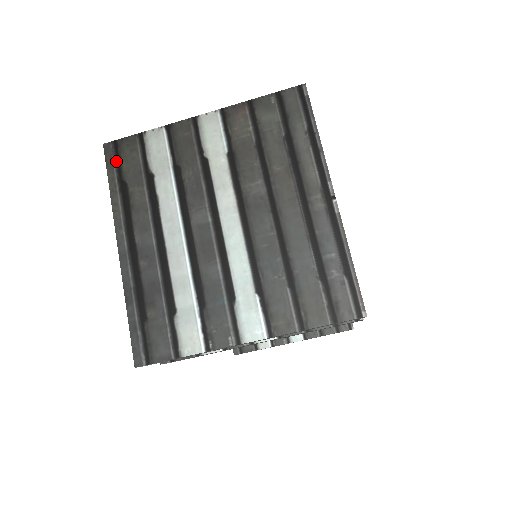
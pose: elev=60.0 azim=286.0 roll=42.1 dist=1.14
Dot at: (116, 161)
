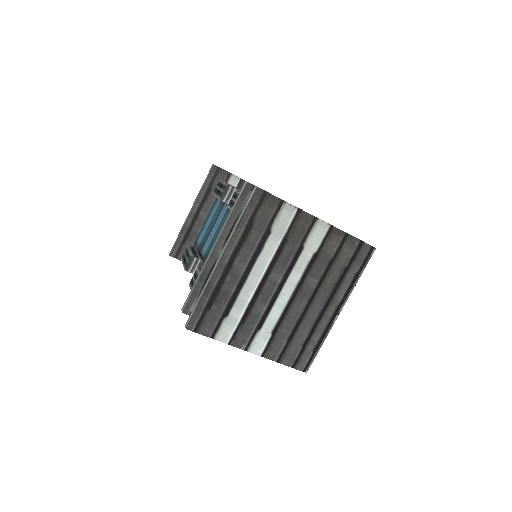
Dot at: (257, 205)
